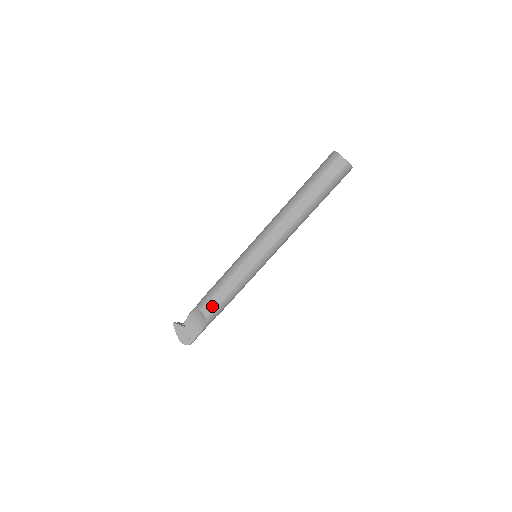
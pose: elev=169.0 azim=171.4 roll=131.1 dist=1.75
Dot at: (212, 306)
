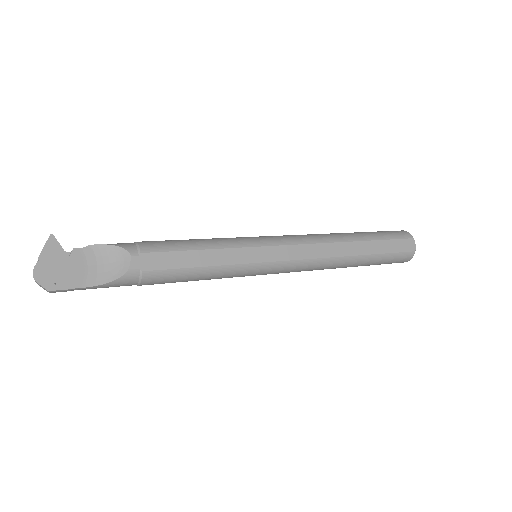
Dot at: (155, 262)
